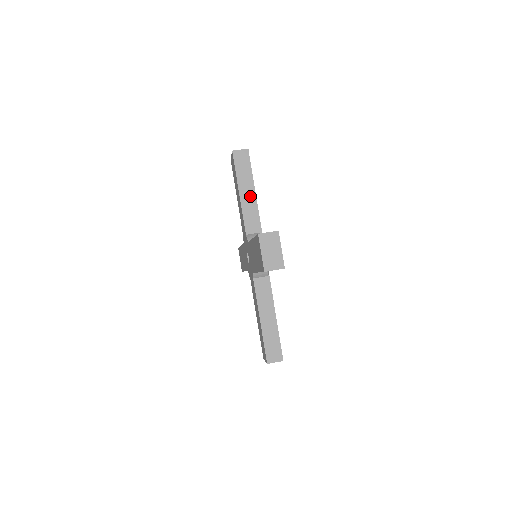
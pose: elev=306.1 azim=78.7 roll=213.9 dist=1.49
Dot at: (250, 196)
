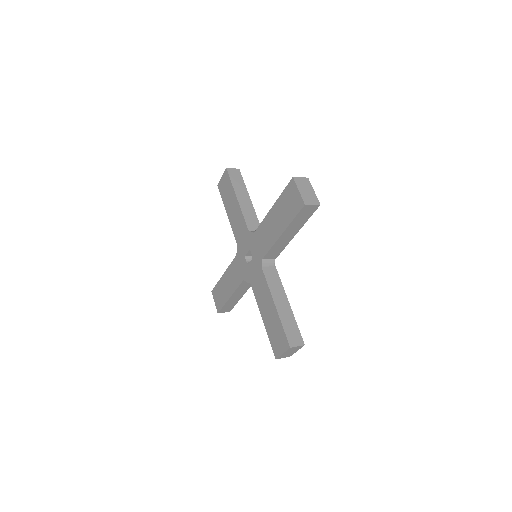
Dot at: (247, 202)
